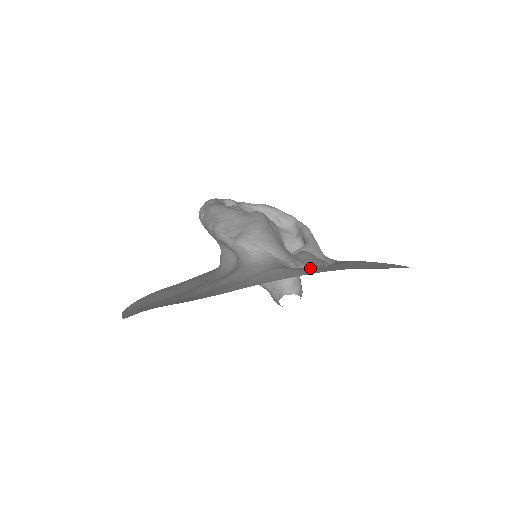
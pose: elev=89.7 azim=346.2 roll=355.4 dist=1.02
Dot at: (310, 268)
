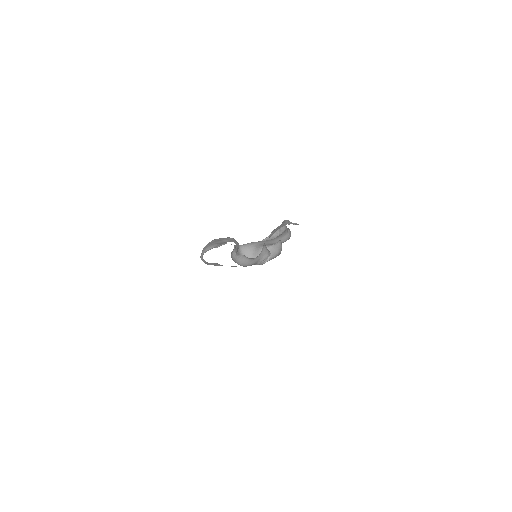
Dot at: occluded
